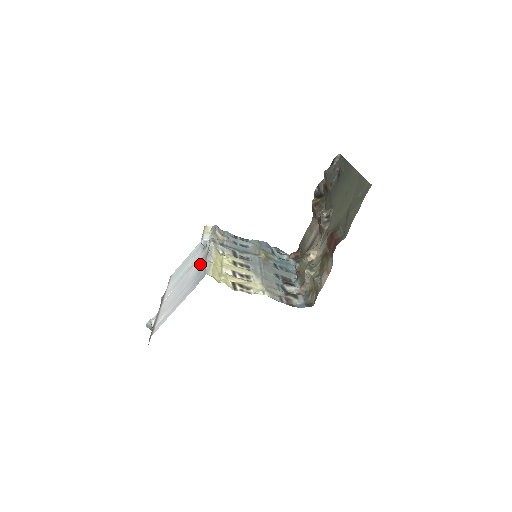
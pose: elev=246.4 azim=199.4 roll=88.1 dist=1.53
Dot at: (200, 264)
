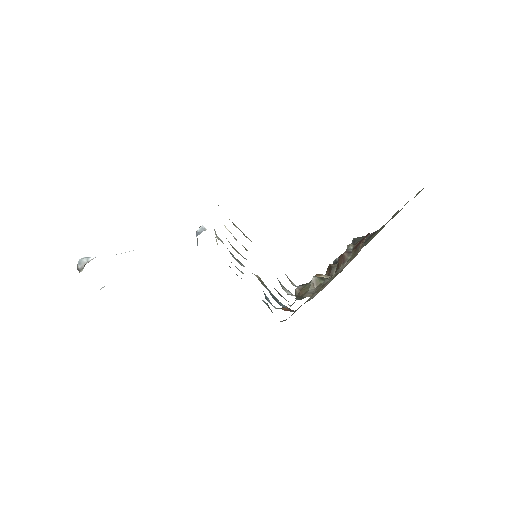
Dot at: occluded
